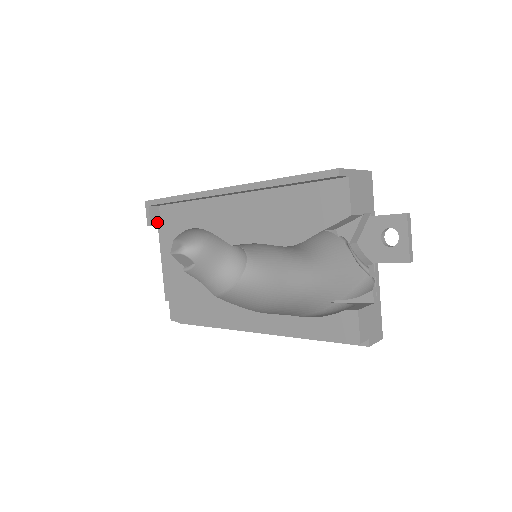
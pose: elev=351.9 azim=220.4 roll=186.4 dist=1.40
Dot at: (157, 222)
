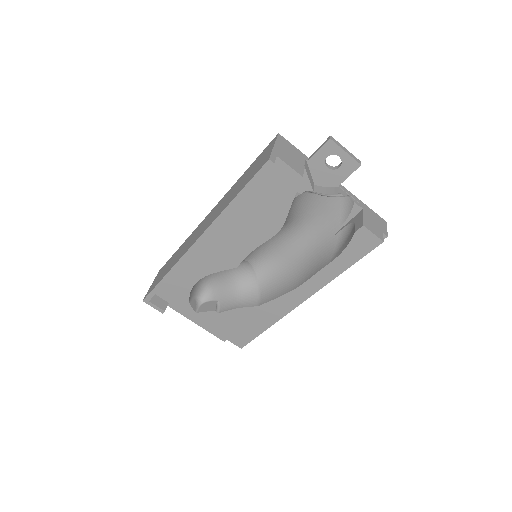
Dot at: (165, 304)
